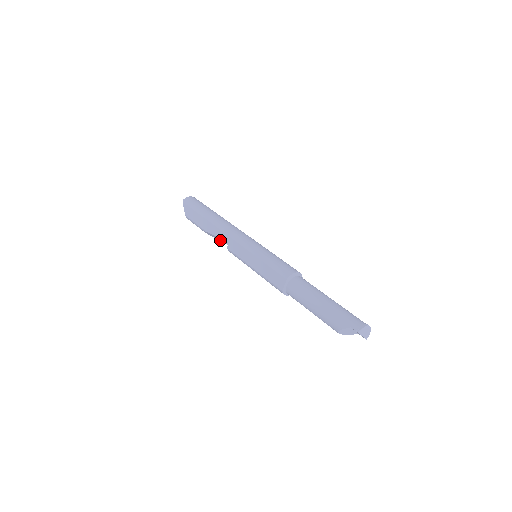
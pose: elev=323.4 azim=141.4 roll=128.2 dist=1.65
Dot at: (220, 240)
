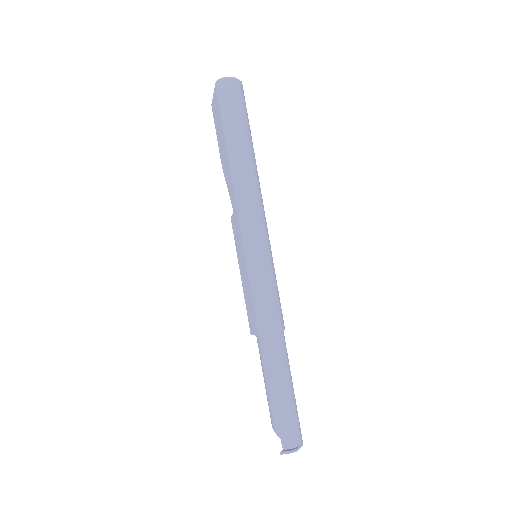
Dot at: occluded
